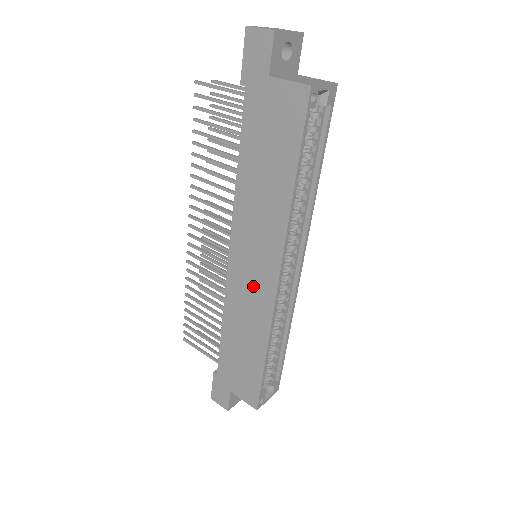
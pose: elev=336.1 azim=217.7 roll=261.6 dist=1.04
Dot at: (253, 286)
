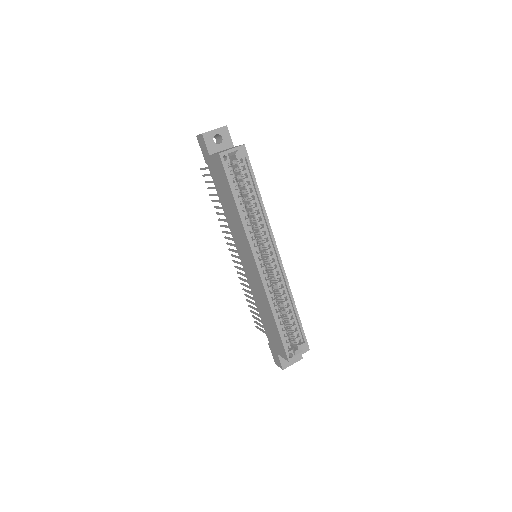
Dot at: (253, 274)
